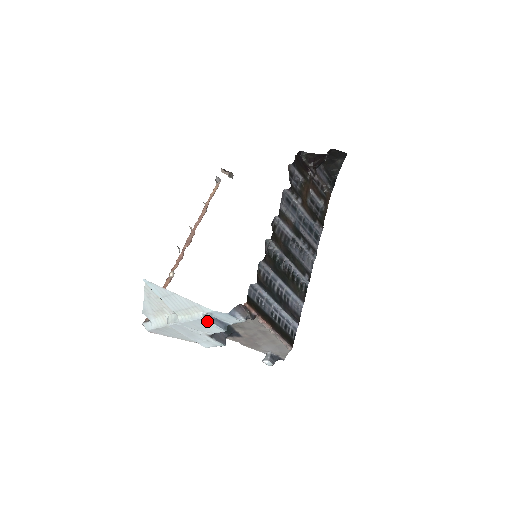
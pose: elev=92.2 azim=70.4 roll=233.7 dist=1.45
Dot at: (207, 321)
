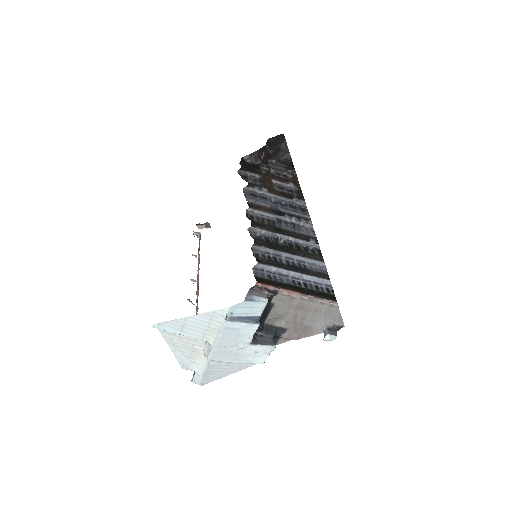
Dot at: (233, 324)
